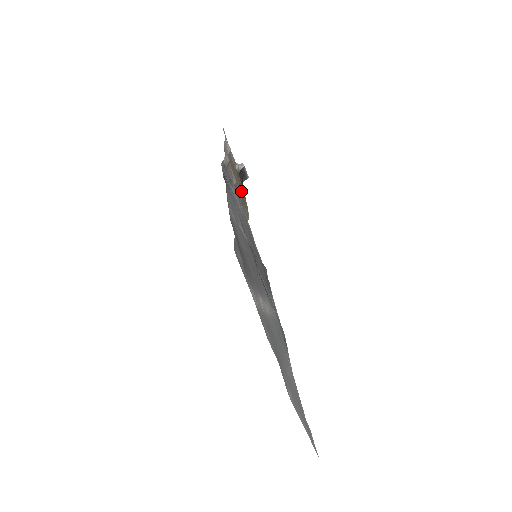
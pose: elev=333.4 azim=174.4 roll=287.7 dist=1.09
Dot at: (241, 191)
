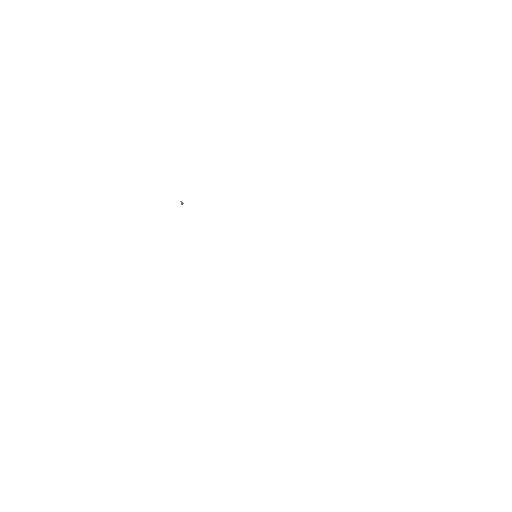
Dot at: occluded
